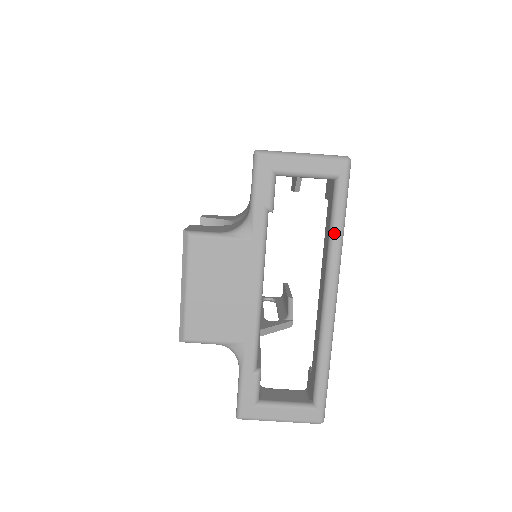
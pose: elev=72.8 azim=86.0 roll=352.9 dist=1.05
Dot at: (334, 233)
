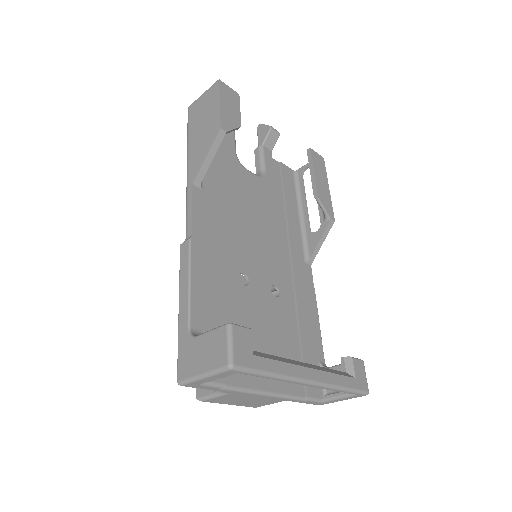
Dot at: occluded
